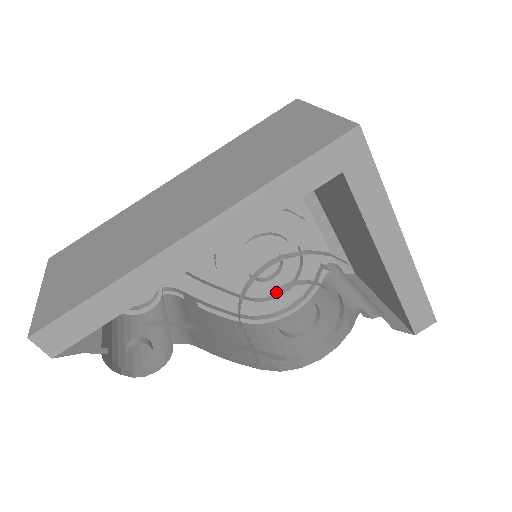
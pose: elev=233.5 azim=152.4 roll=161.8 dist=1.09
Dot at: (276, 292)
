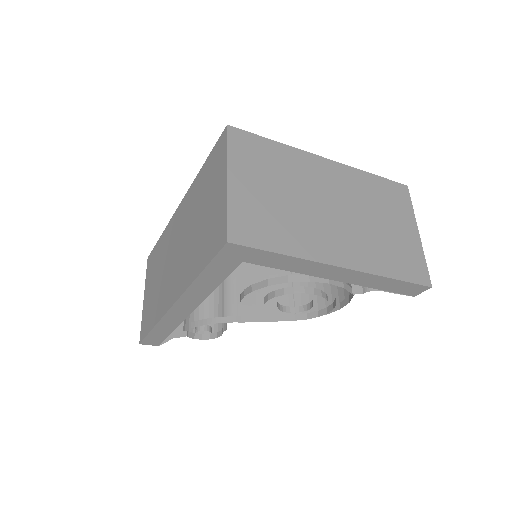
Dot at: (265, 299)
